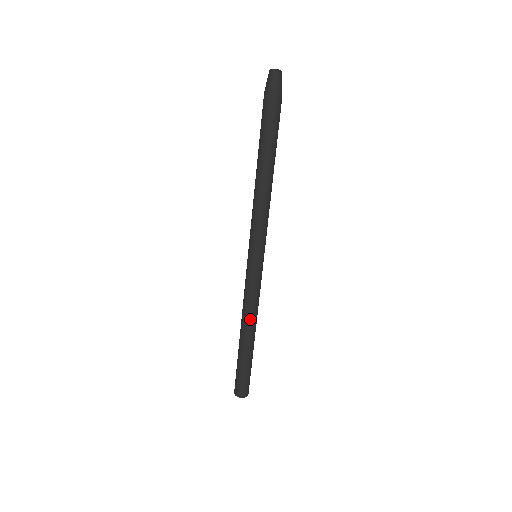
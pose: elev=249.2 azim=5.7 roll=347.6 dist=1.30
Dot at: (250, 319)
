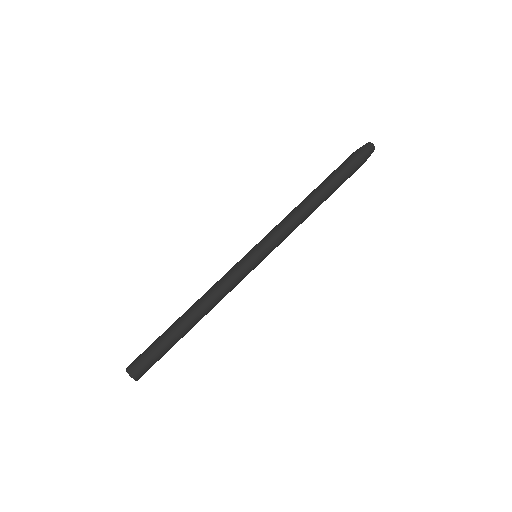
Dot at: (207, 302)
